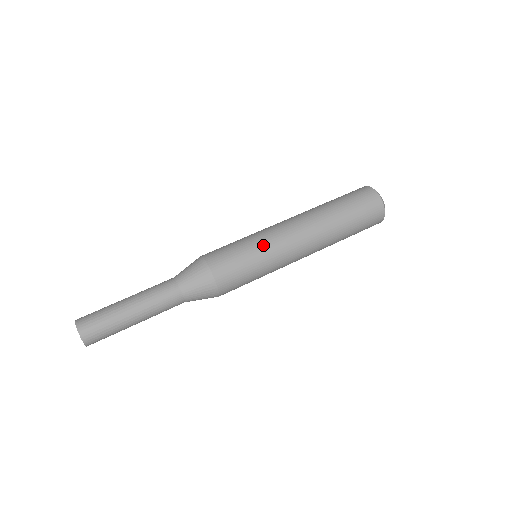
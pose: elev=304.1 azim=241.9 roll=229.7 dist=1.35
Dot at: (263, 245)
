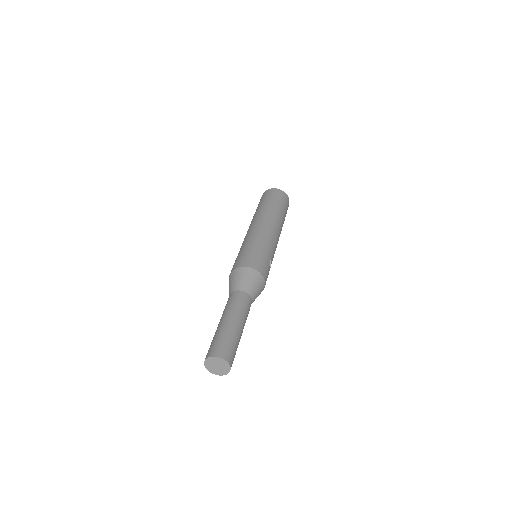
Dot at: (248, 240)
